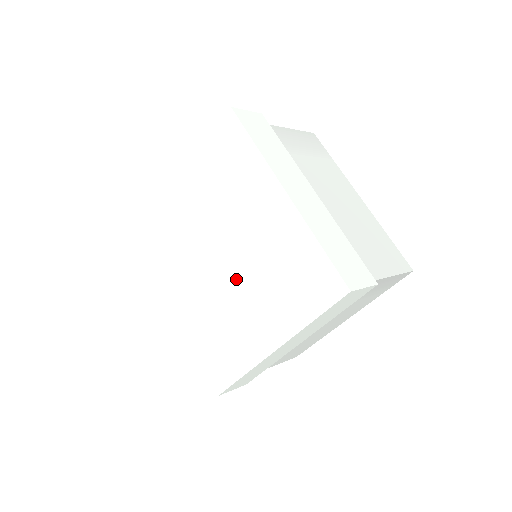
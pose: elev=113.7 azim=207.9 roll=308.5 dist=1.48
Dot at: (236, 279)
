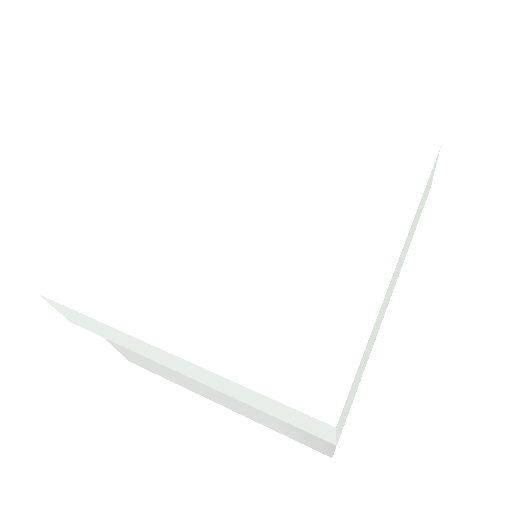
Dot at: (279, 225)
